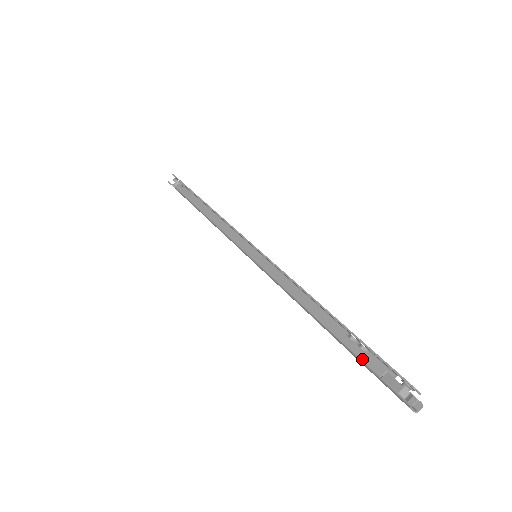
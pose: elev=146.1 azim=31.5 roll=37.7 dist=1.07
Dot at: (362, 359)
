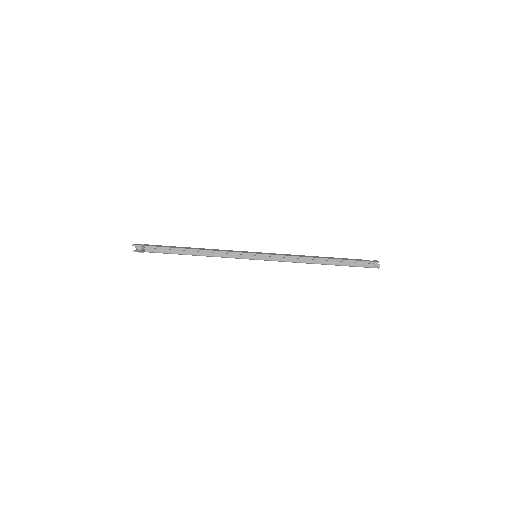
Dot at: (352, 266)
